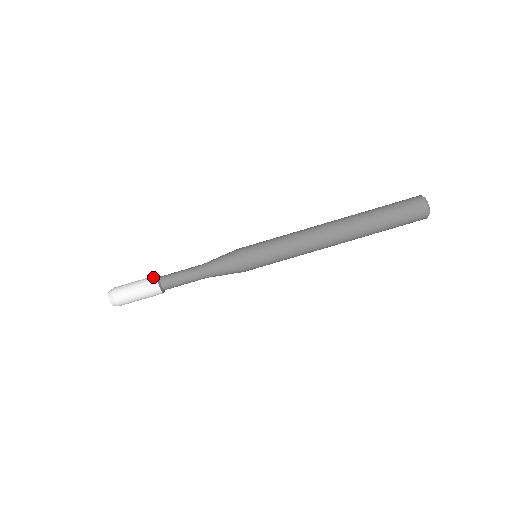
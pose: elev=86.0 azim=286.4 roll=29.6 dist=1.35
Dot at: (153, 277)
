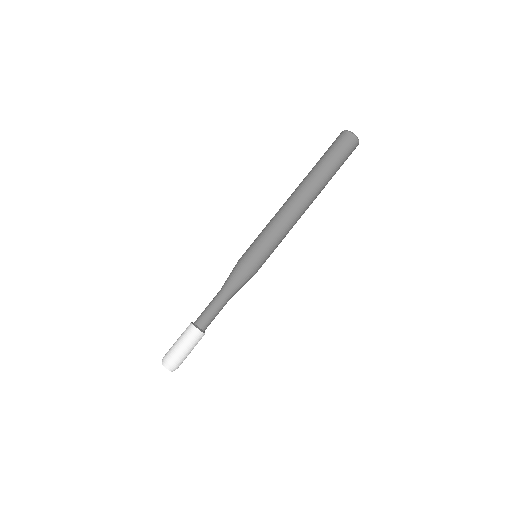
Dot at: (189, 325)
